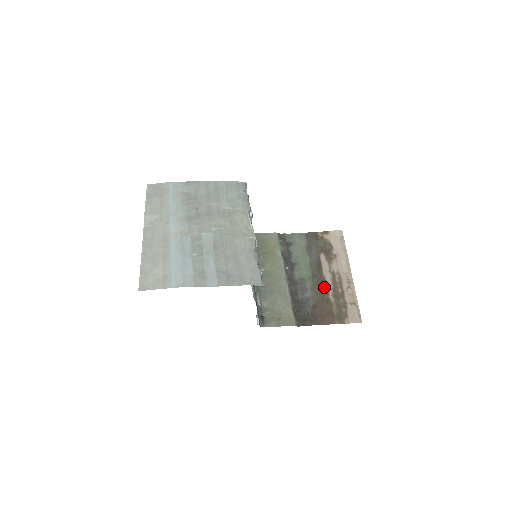
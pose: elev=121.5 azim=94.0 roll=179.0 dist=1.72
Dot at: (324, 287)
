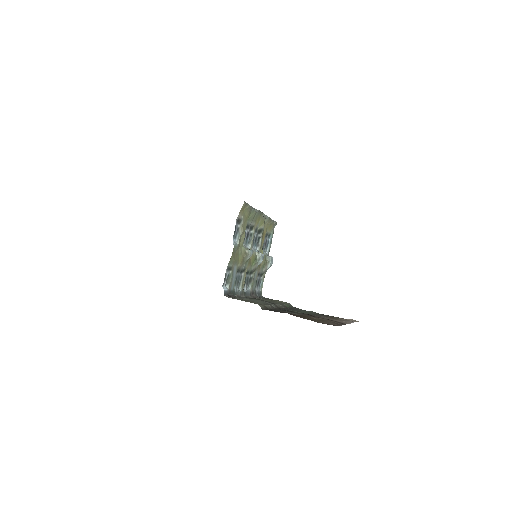
Dot at: occluded
